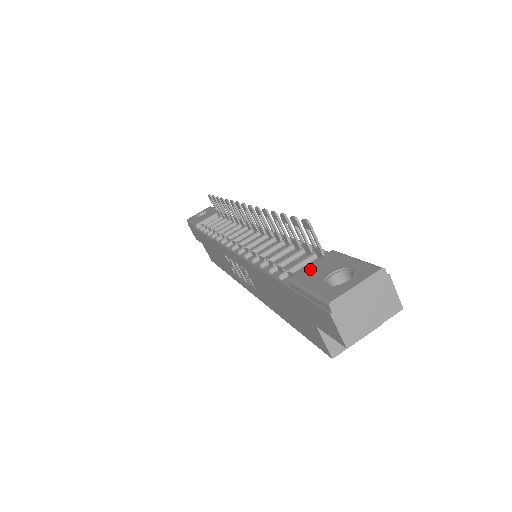
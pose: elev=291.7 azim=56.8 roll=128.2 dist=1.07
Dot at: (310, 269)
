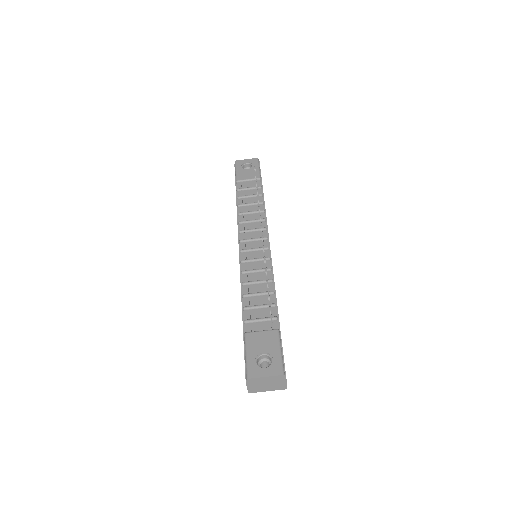
Dot at: (258, 337)
